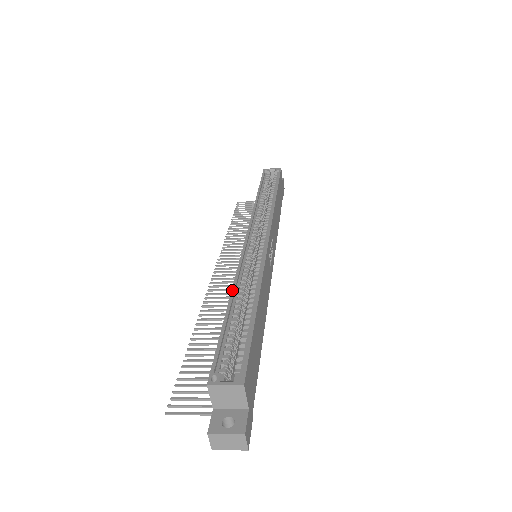
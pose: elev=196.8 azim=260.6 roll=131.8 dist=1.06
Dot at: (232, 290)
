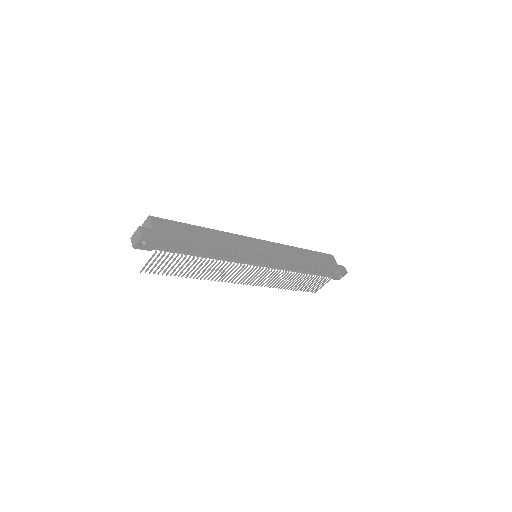
Dot at: occluded
